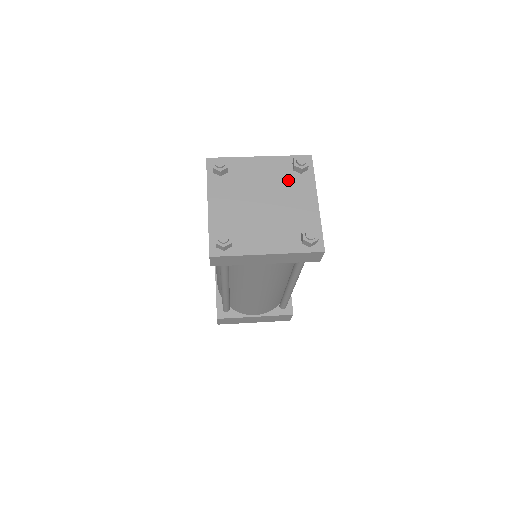
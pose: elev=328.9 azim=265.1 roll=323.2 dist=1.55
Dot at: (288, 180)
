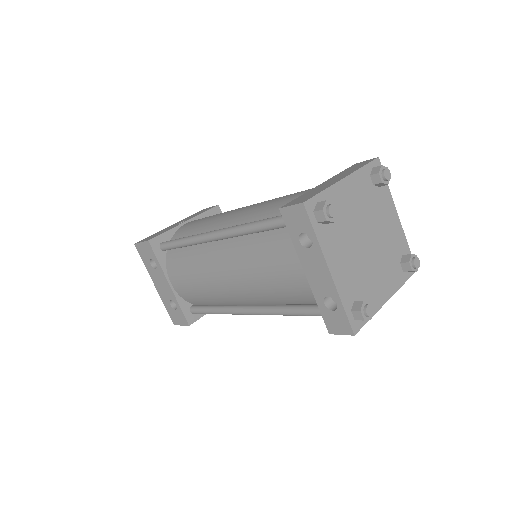
Dot at: (374, 200)
